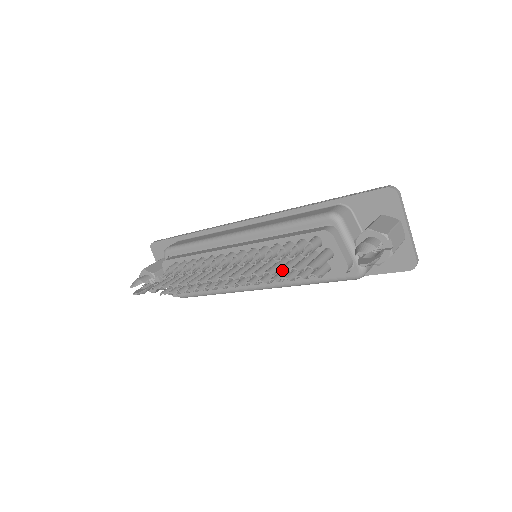
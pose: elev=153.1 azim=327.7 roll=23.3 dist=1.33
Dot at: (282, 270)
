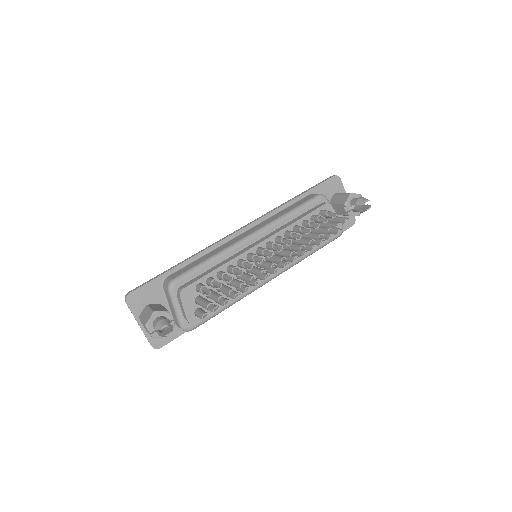
Dot at: (331, 228)
